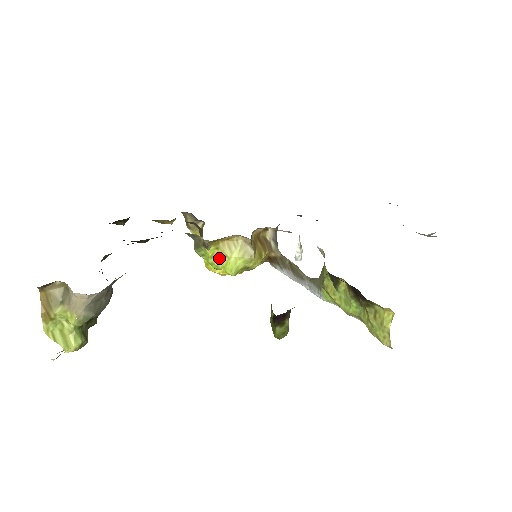
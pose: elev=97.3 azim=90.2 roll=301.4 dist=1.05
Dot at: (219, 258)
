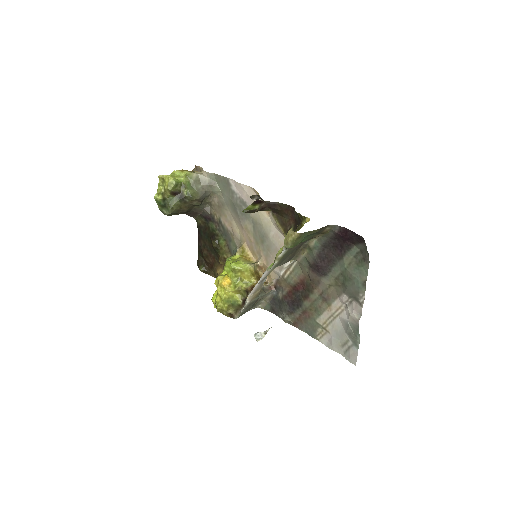
Dot at: (235, 260)
